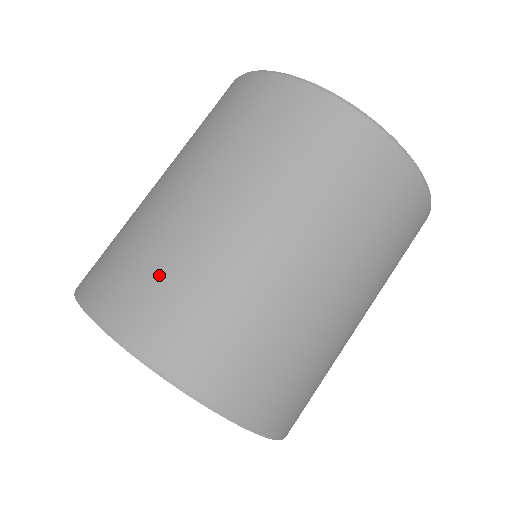
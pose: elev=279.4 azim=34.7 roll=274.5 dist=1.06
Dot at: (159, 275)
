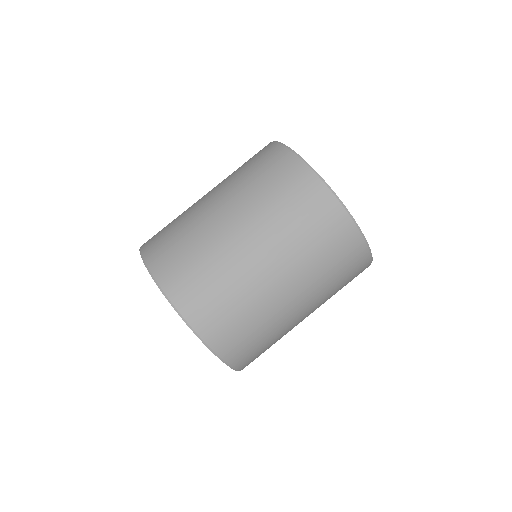
Dot at: (213, 285)
